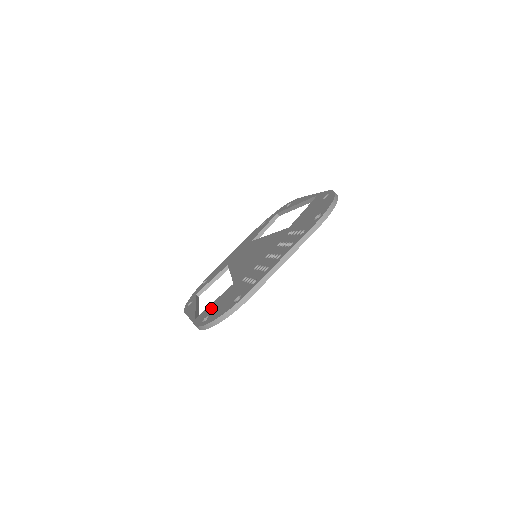
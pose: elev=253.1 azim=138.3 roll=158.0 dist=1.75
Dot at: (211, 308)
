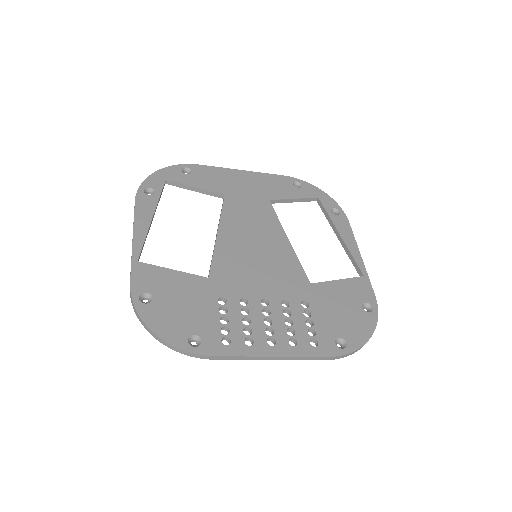
Dot at: (163, 283)
